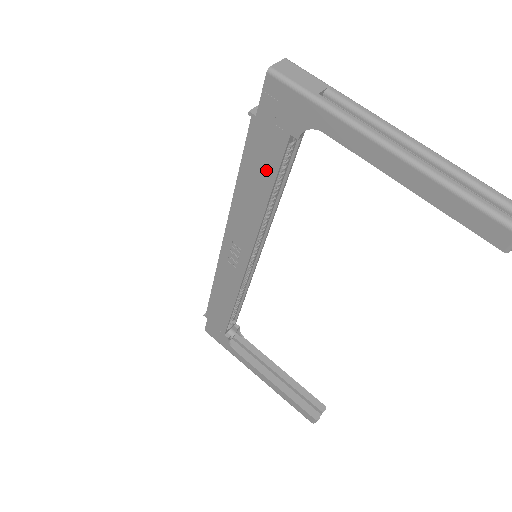
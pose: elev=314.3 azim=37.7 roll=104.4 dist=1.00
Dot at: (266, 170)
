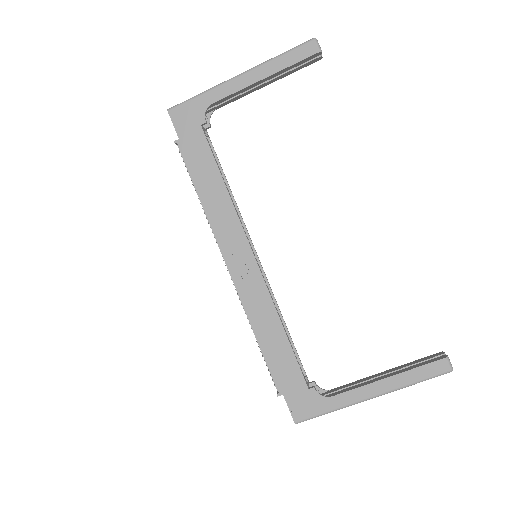
Dot at: (207, 162)
